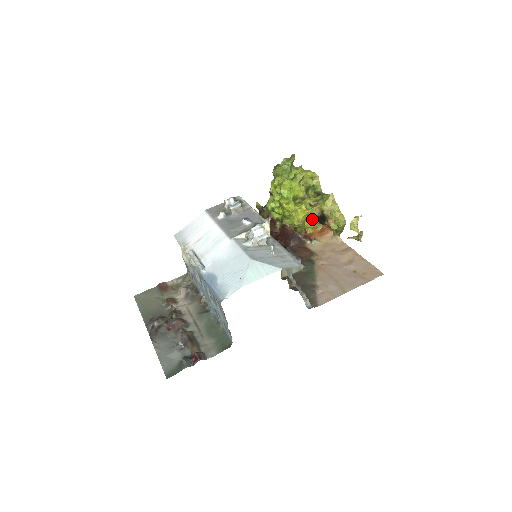
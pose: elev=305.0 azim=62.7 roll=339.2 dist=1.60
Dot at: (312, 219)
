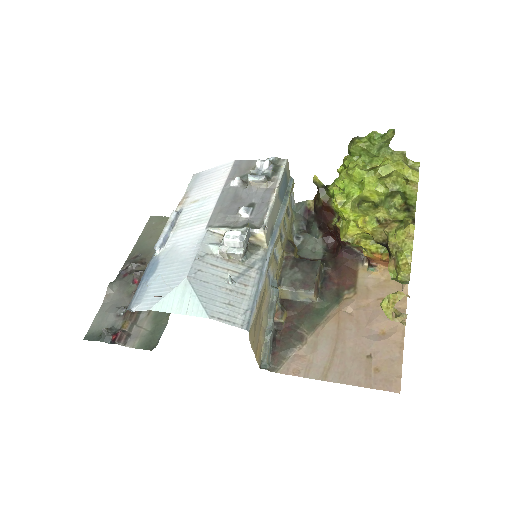
Dot at: occluded
